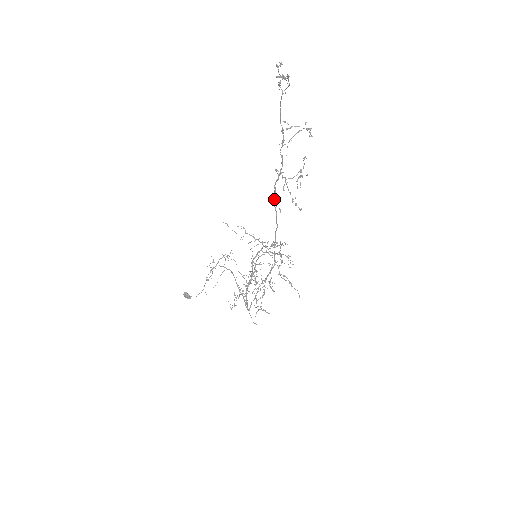
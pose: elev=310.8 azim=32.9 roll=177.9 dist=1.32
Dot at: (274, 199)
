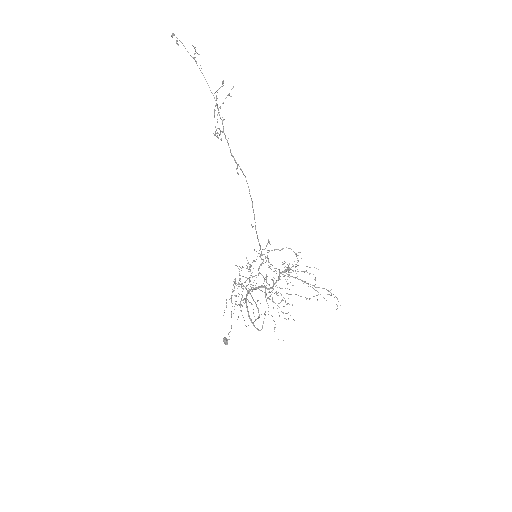
Dot at: (244, 175)
